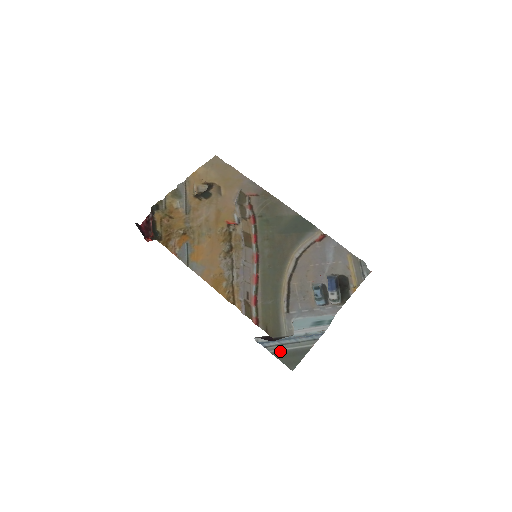
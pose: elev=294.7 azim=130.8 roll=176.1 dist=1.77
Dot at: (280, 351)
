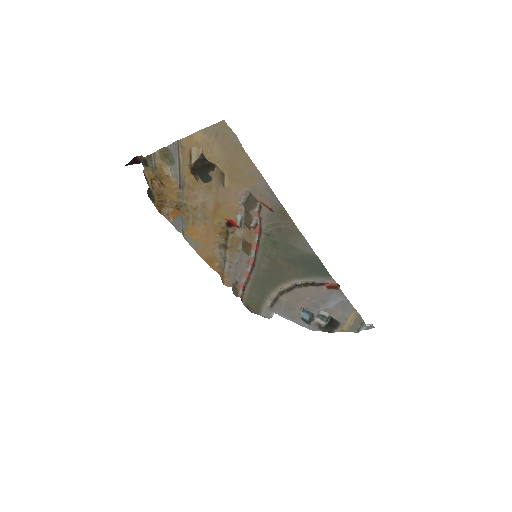
Dot at: occluded
